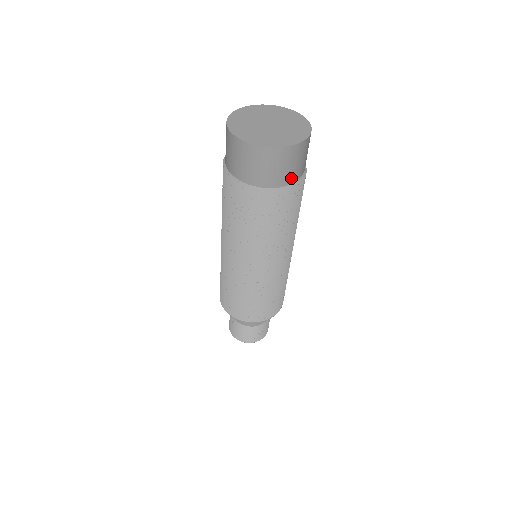
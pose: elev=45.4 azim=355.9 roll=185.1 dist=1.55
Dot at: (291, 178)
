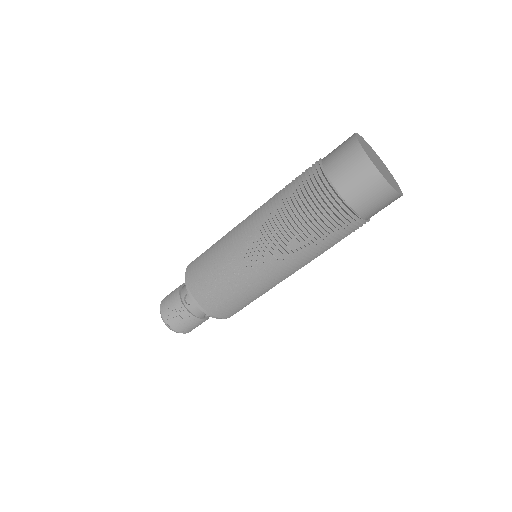
Dot at: occluded
